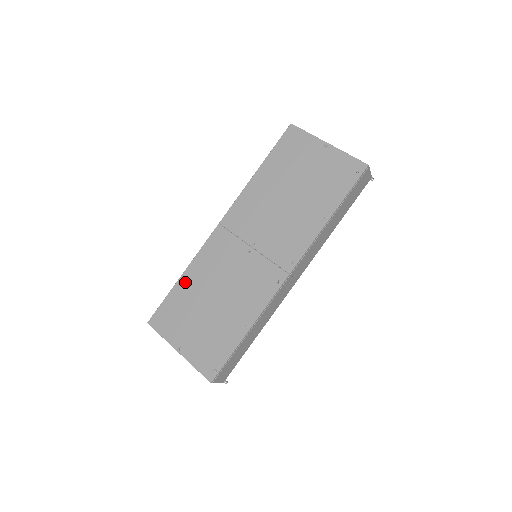
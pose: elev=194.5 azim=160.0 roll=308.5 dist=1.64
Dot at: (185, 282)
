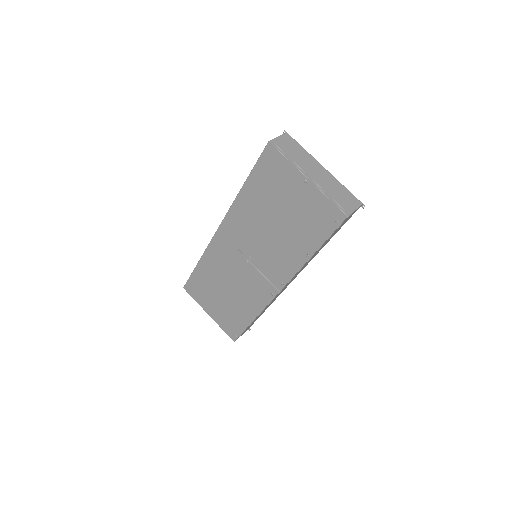
Dot at: (202, 268)
